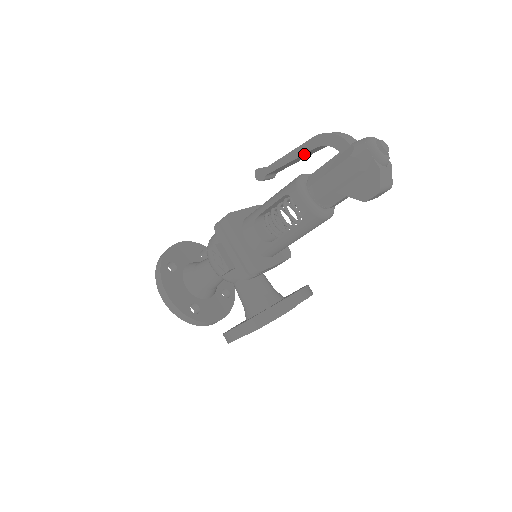
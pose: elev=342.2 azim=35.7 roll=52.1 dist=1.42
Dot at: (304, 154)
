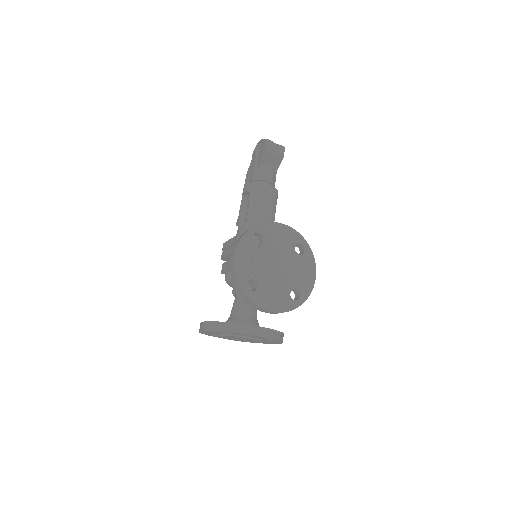
Dot at: occluded
